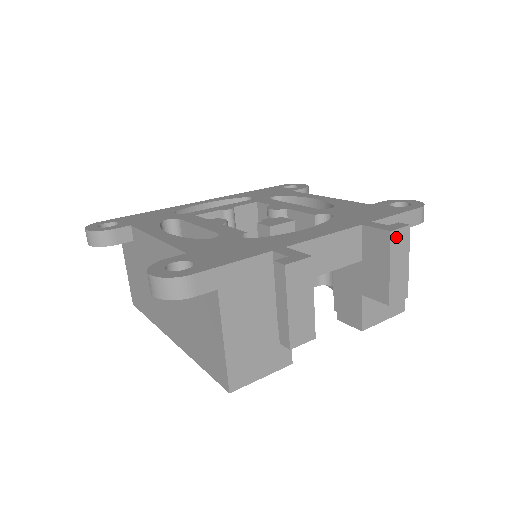
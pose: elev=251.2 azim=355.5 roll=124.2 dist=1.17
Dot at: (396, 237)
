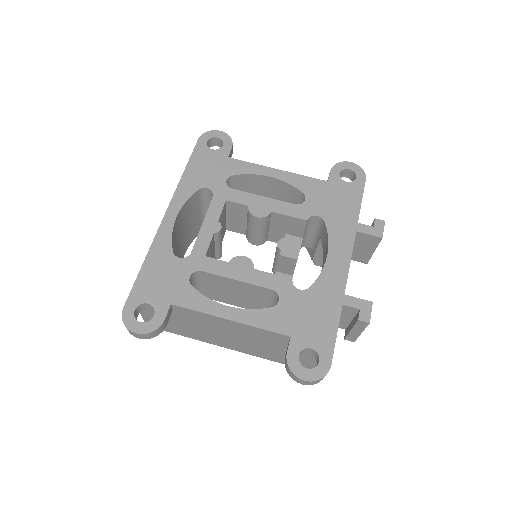
Dot at: occluded
